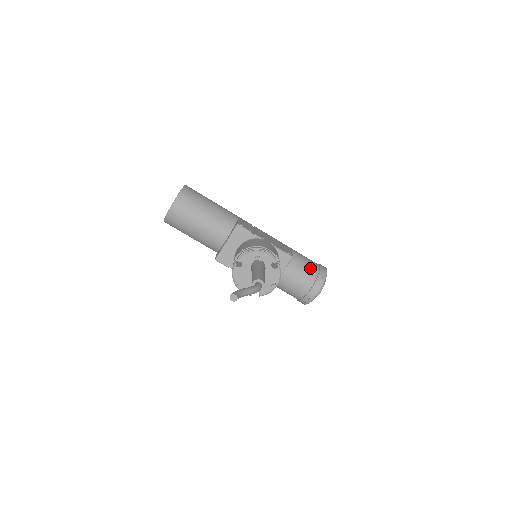
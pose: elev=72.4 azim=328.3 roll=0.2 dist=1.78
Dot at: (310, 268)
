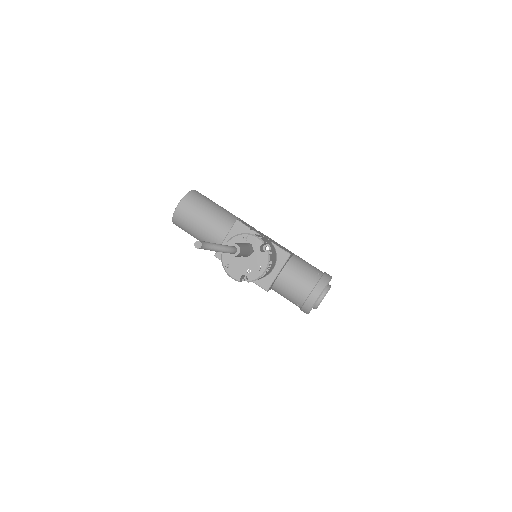
Dot at: (312, 271)
